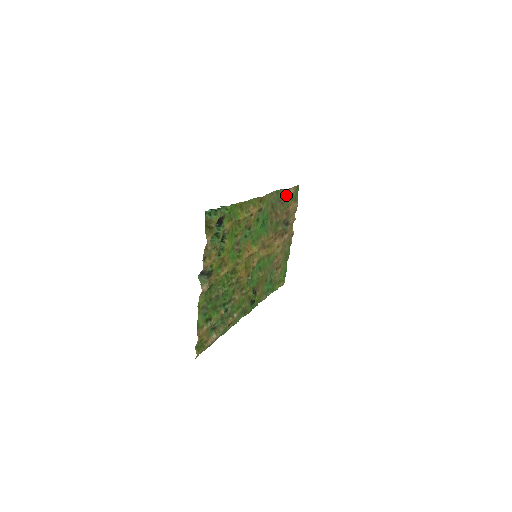
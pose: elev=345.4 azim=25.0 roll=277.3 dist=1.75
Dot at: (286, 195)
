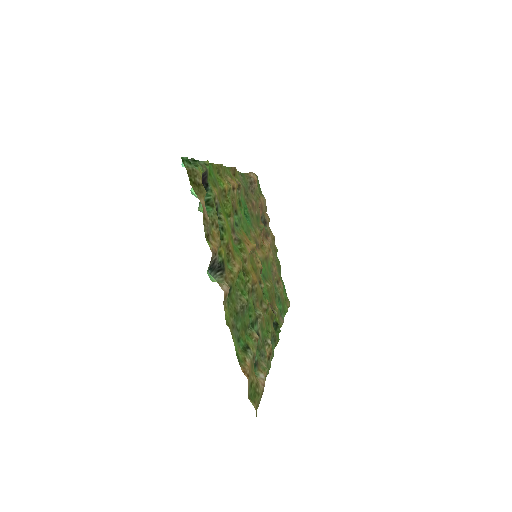
Dot at: (253, 179)
